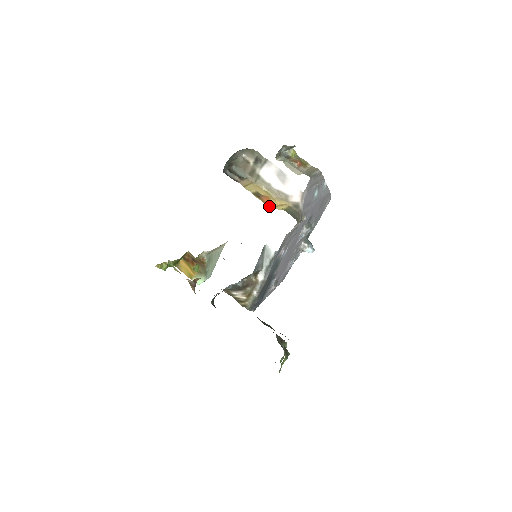
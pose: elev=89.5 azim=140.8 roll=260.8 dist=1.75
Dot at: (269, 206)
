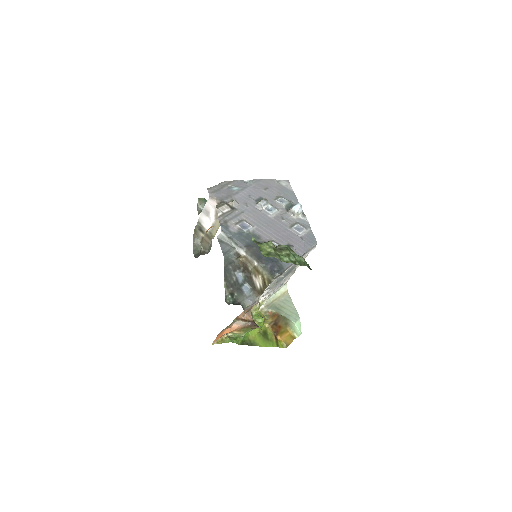
Dot at: occluded
